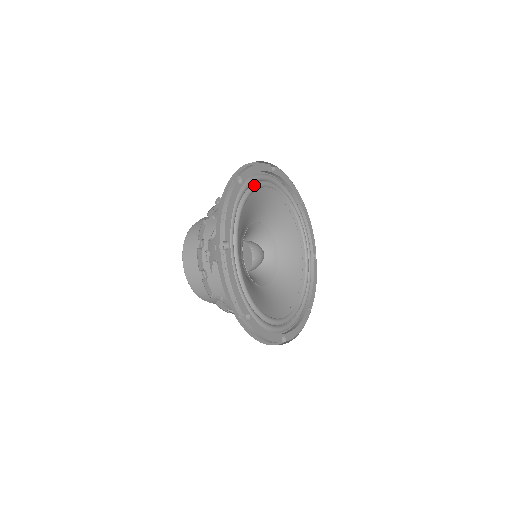
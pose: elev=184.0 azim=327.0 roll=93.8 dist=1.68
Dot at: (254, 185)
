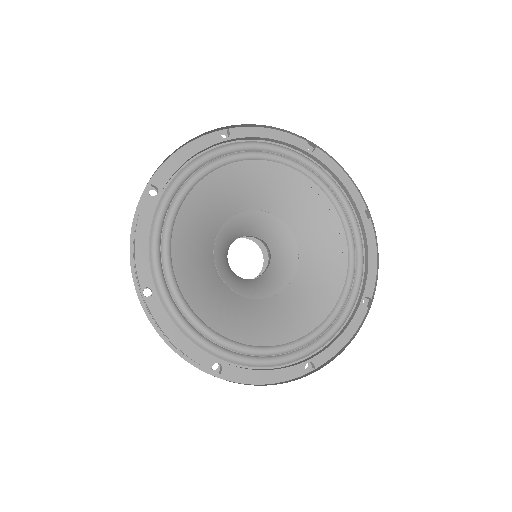
Dot at: (189, 179)
